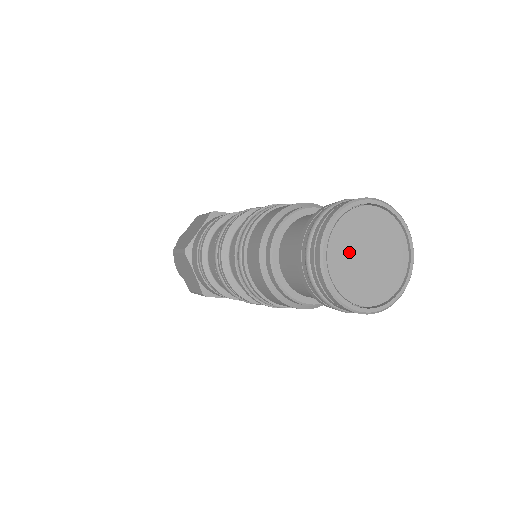
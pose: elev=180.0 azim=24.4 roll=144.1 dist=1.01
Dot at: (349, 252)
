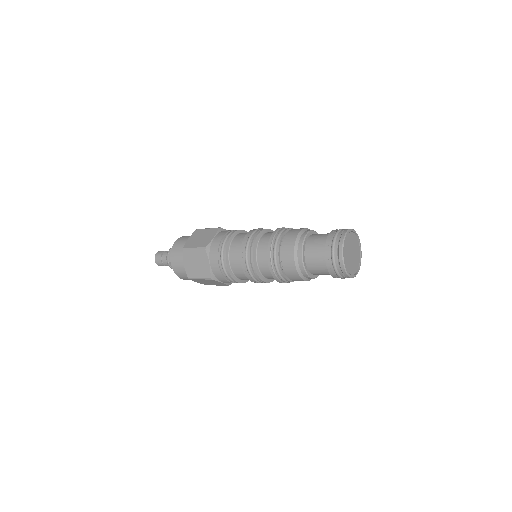
Dot at: (349, 261)
